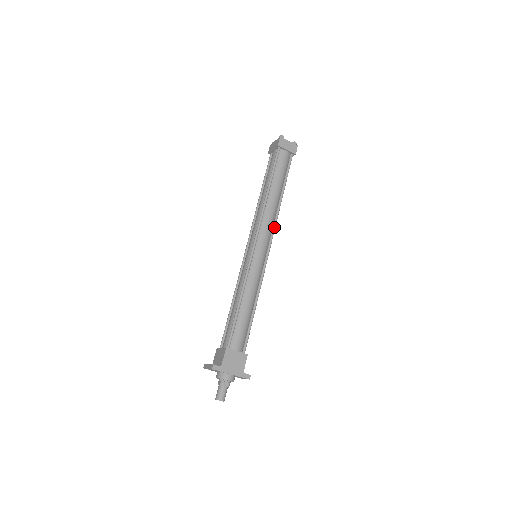
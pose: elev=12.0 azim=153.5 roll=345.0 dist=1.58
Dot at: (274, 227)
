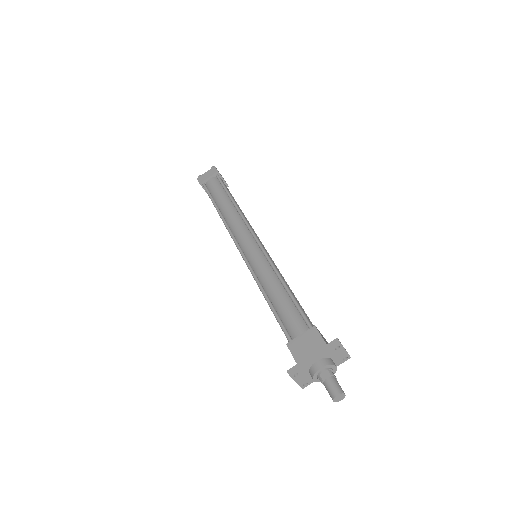
Dot at: (245, 222)
